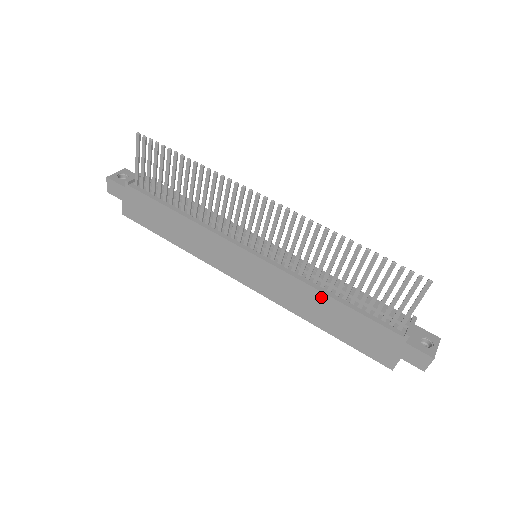
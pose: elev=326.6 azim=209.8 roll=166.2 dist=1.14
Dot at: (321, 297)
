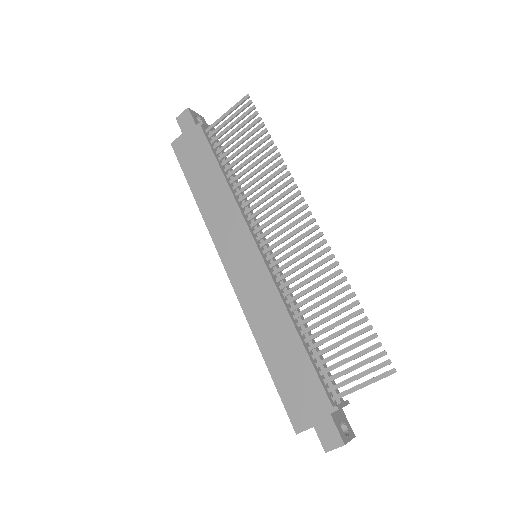
Dot at: (288, 325)
